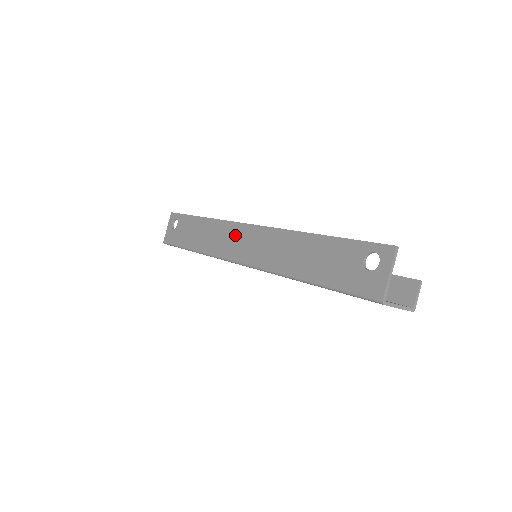
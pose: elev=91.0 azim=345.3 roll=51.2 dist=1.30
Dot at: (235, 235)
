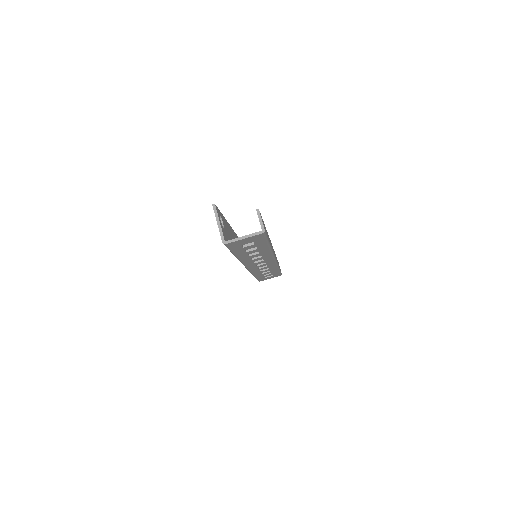
Dot at: occluded
